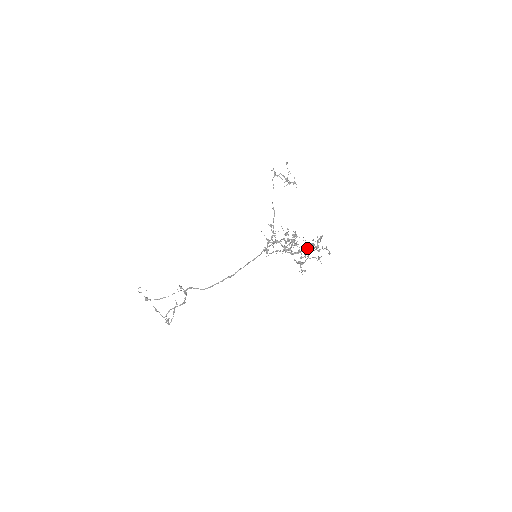
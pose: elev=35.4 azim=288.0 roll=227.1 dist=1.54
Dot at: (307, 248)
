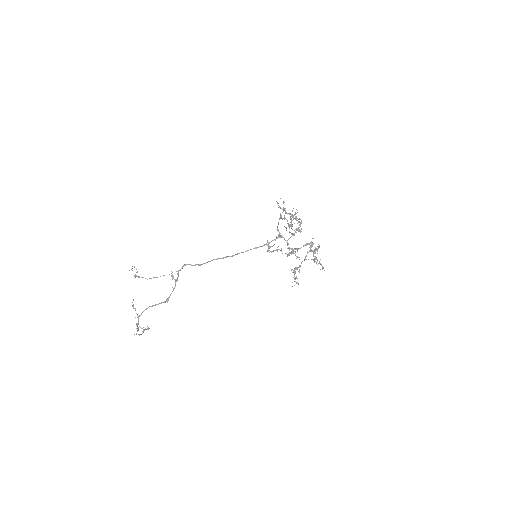
Dot at: (307, 244)
